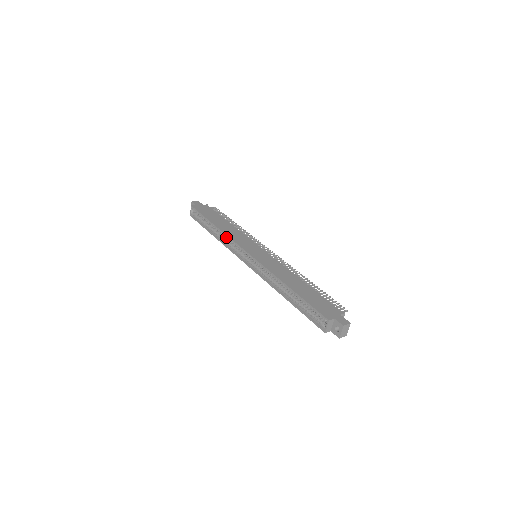
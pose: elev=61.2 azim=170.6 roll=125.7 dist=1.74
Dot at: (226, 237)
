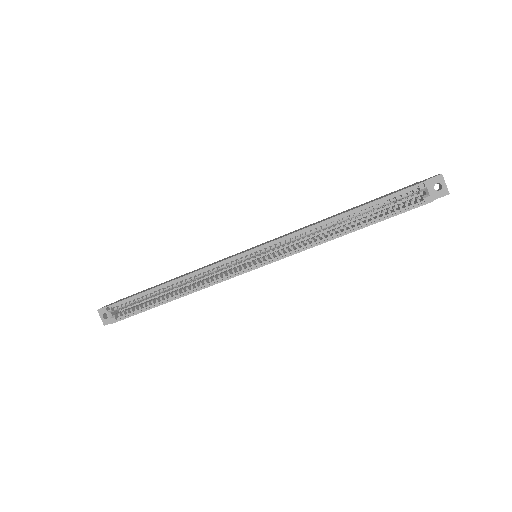
Dot at: (197, 276)
